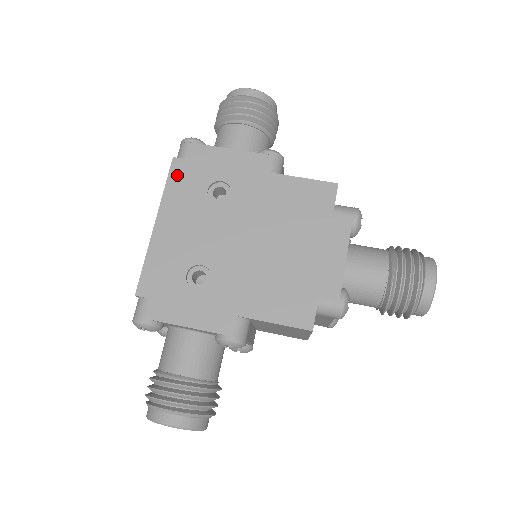
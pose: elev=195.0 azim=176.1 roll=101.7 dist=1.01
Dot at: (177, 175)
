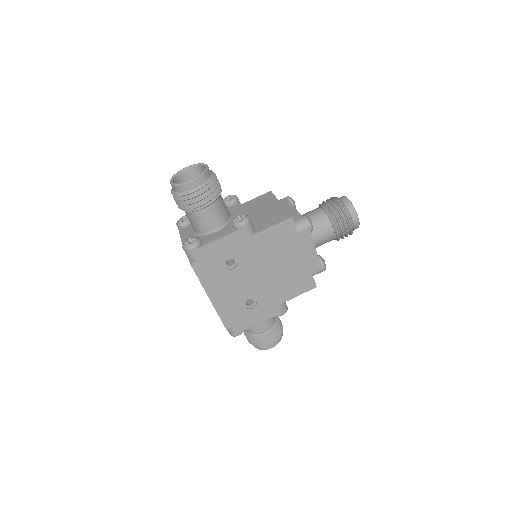
Dot at: (201, 271)
